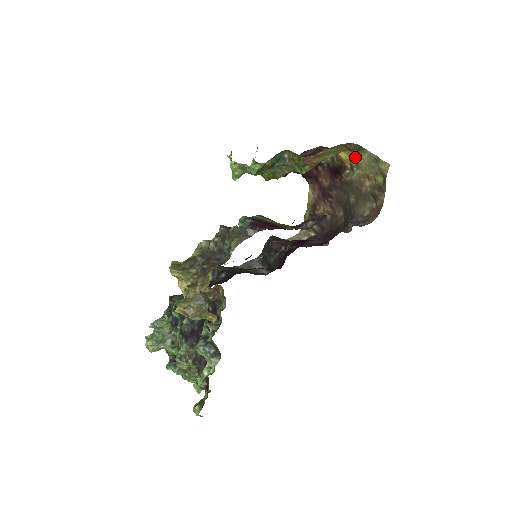
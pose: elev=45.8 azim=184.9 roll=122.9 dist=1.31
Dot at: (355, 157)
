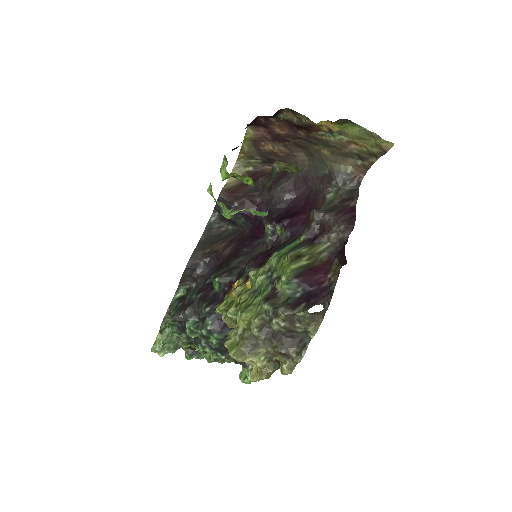
Dot at: (339, 127)
